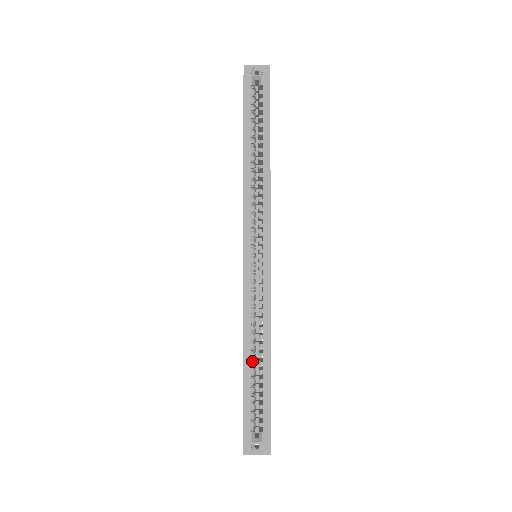
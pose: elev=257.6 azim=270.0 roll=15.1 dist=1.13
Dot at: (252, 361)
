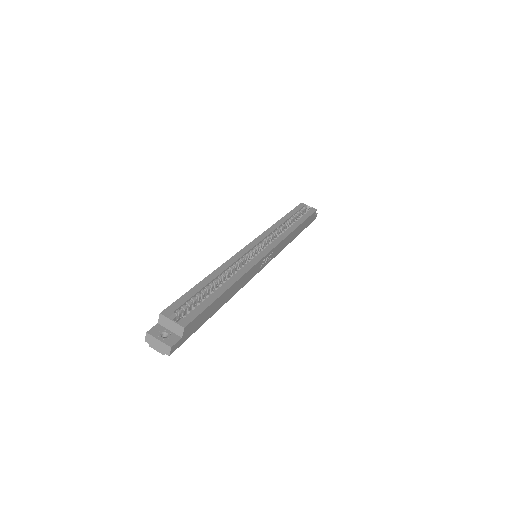
Dot at: (212, 282)
